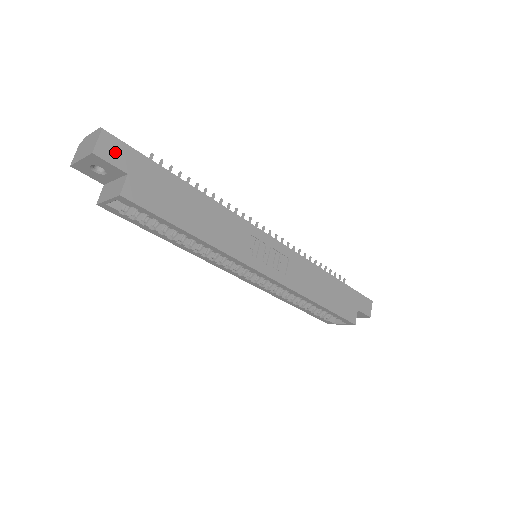
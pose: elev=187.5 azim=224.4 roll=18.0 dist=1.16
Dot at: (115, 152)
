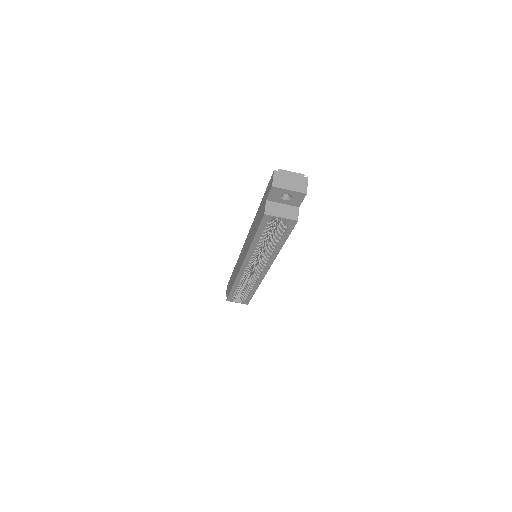
Dot at: occluded
